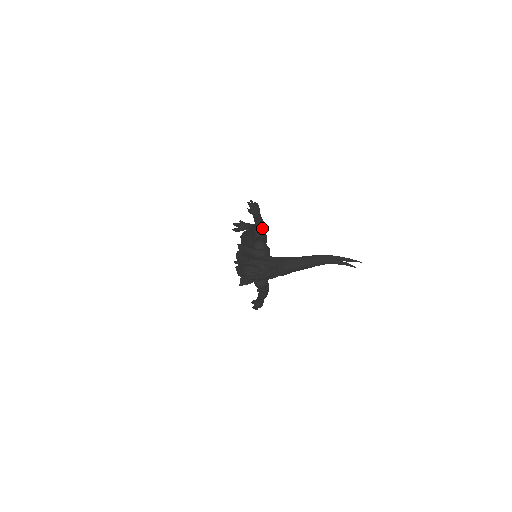
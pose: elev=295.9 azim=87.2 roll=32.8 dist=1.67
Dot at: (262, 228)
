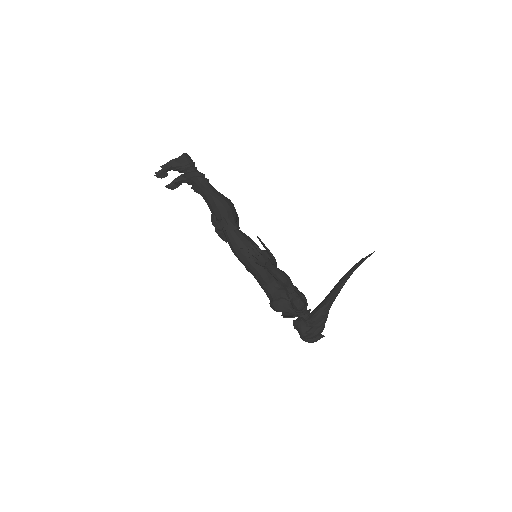
Dot at: (290, 286)
